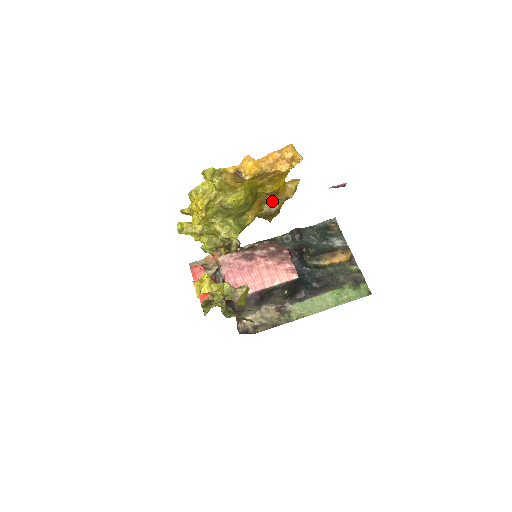
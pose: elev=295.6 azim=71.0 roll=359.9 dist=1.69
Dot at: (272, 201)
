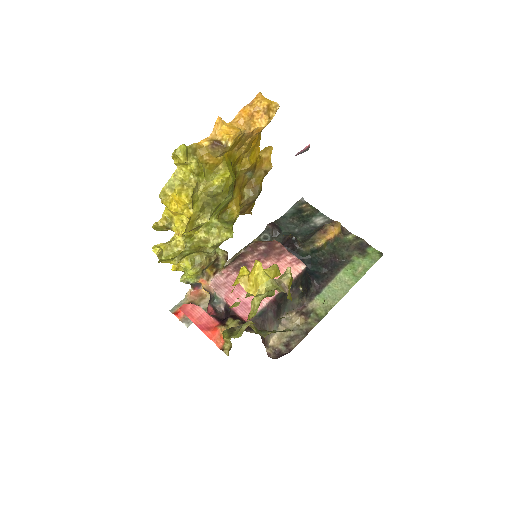
Dot at: (250, 182)
